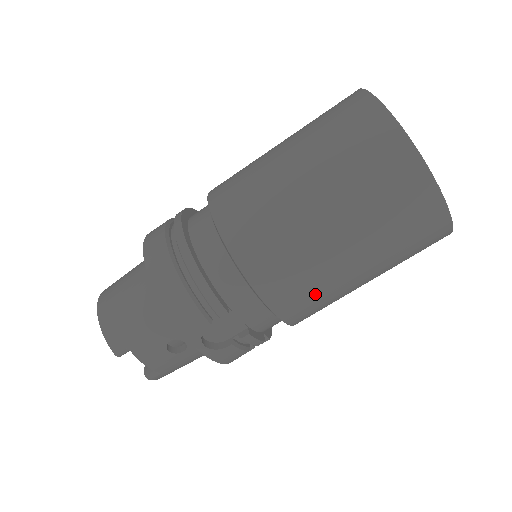
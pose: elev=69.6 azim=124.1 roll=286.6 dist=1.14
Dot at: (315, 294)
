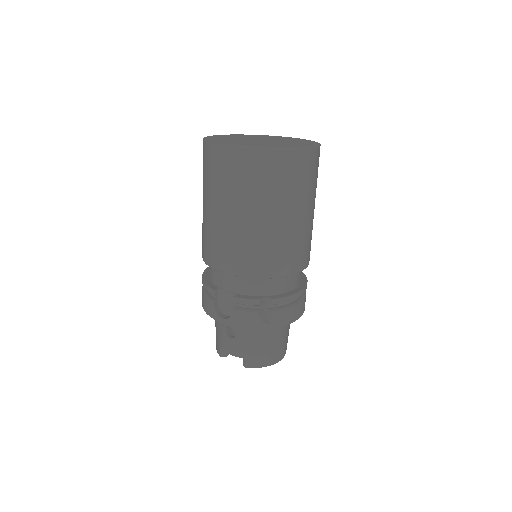
Dot at: (234, 248)
